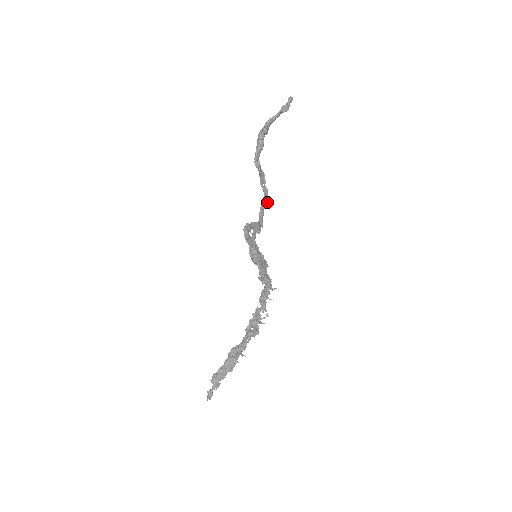
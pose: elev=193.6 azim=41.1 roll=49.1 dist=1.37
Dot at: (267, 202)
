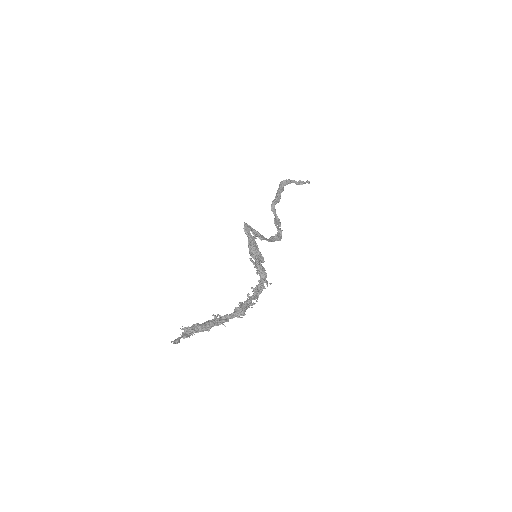
Dot at: (280, 238)
